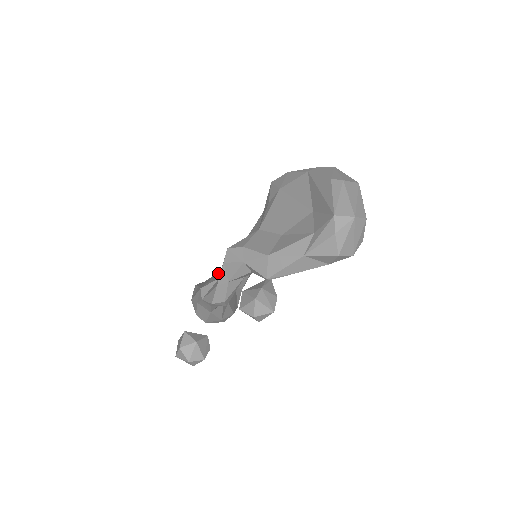
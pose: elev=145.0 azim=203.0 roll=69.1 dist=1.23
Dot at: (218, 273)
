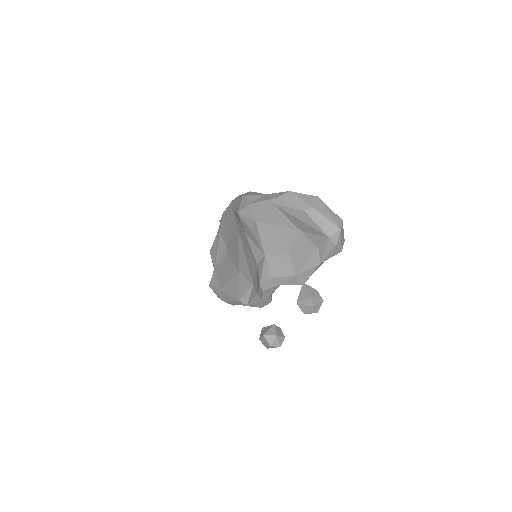
Dot at: (239, 282)
